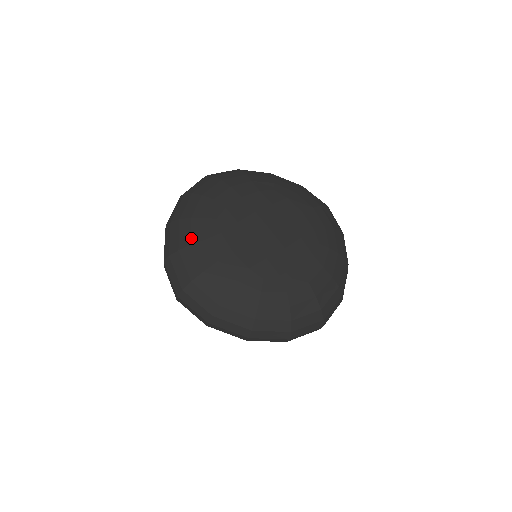
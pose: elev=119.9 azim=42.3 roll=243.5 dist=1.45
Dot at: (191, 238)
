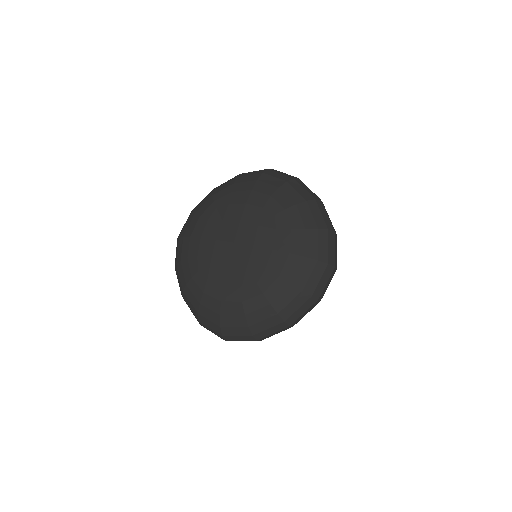
Dot at: (199, 209)
